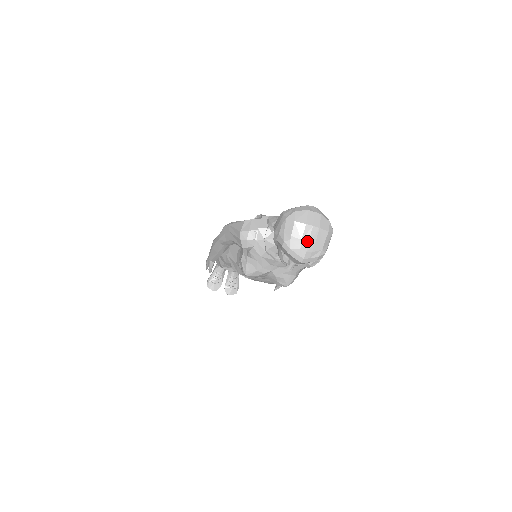
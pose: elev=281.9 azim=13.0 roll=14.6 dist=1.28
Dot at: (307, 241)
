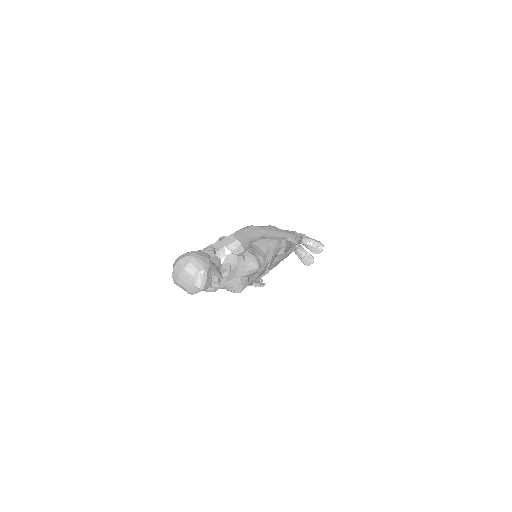
Dot at: (189, 281)
